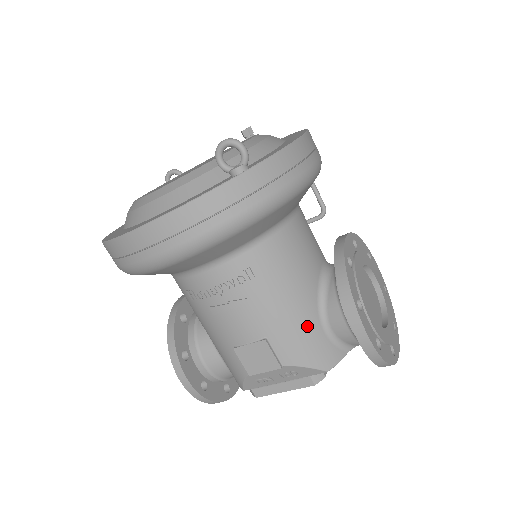
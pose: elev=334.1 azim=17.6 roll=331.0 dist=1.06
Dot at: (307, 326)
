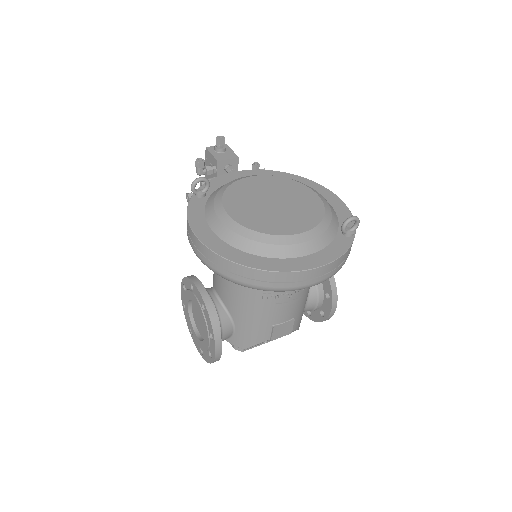
Dot at: occluded
